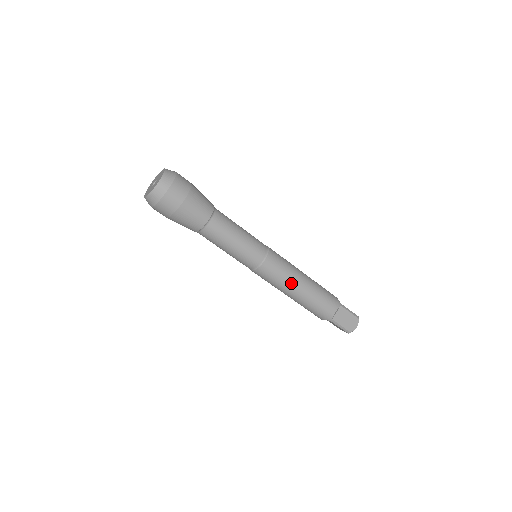
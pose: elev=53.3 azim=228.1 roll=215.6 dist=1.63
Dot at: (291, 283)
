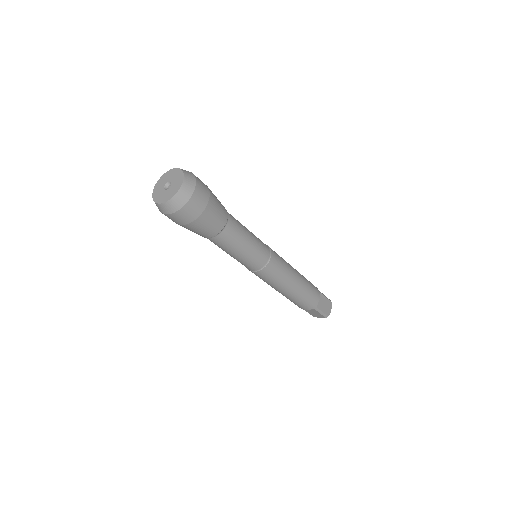
Dot at: (290, 278)
